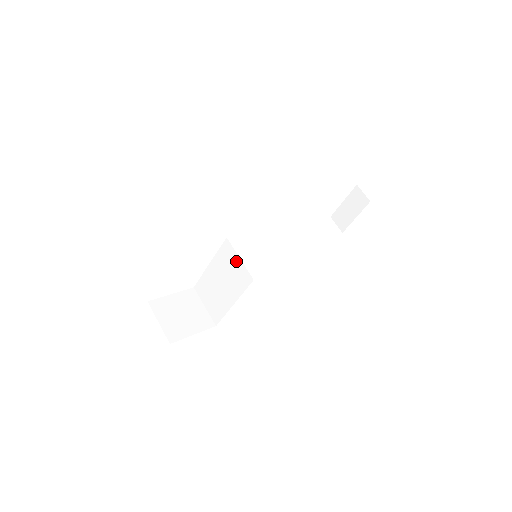
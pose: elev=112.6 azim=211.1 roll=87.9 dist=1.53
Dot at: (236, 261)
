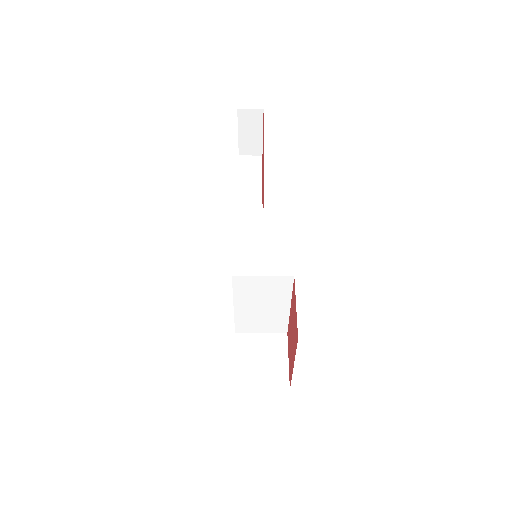
Dot at: (261, 281)
